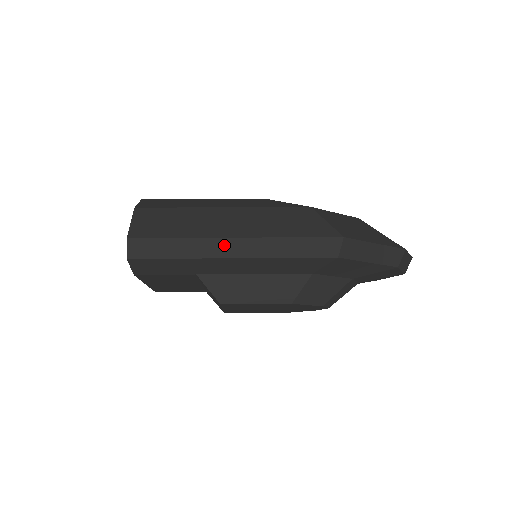
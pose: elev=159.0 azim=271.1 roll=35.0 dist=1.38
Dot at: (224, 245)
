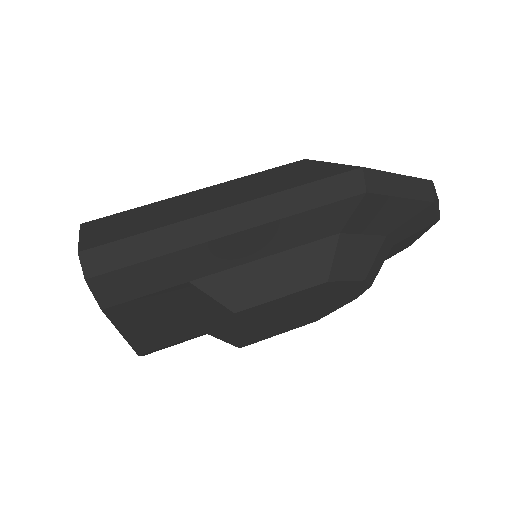
Dot at: (215, 221)
